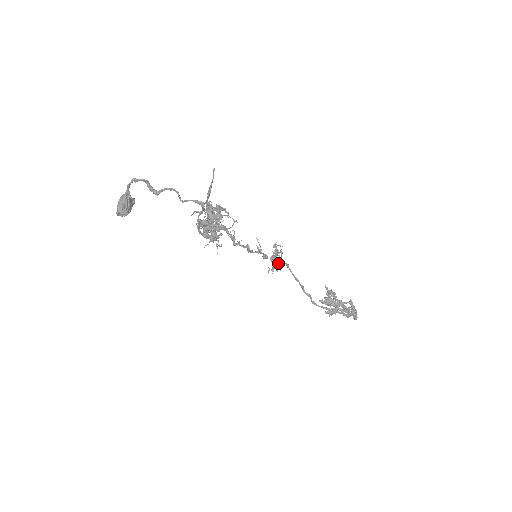
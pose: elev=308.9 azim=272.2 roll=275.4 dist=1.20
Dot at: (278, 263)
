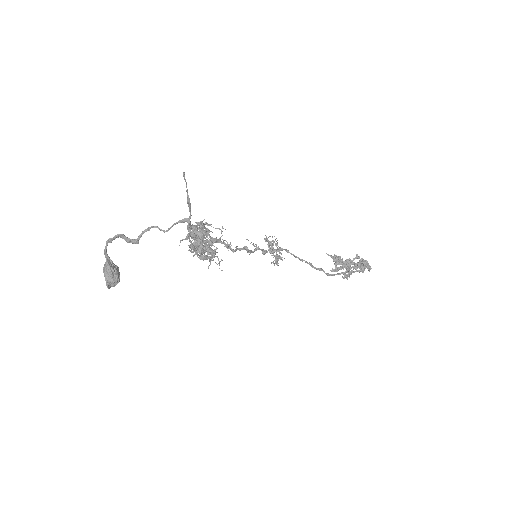
Dot at: occluded
